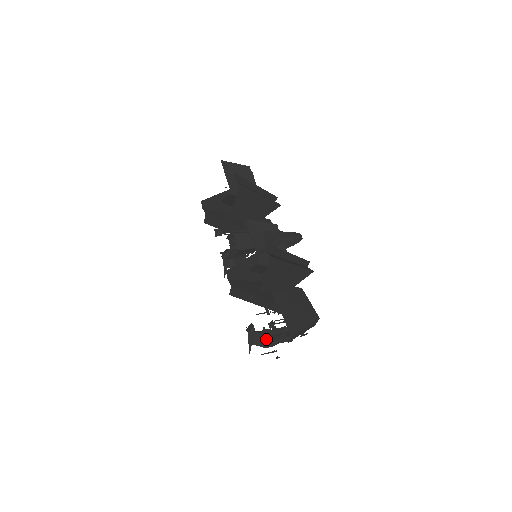
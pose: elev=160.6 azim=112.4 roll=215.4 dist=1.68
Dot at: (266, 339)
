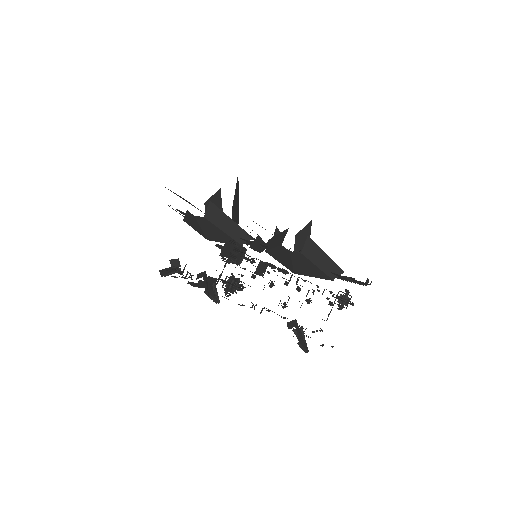
Dot at: occluded
